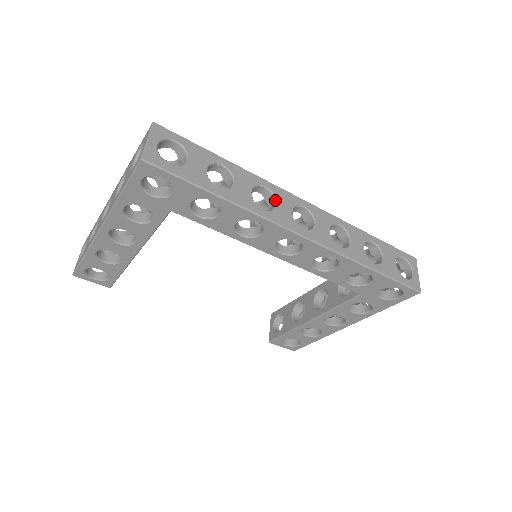
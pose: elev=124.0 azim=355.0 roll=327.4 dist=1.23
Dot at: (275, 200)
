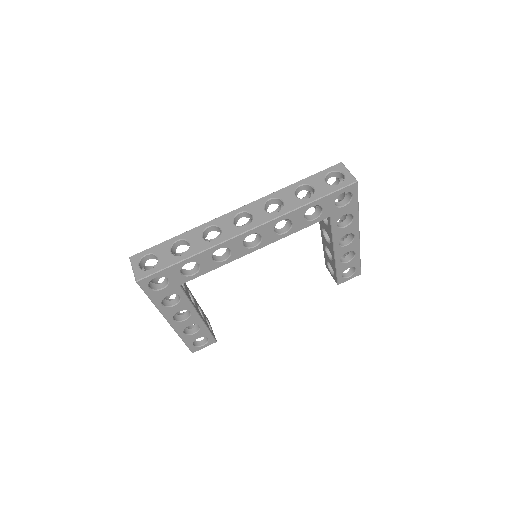
Dot at: (219, 228)
